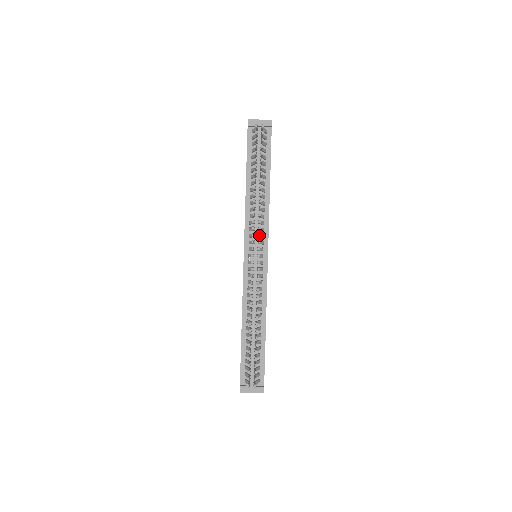
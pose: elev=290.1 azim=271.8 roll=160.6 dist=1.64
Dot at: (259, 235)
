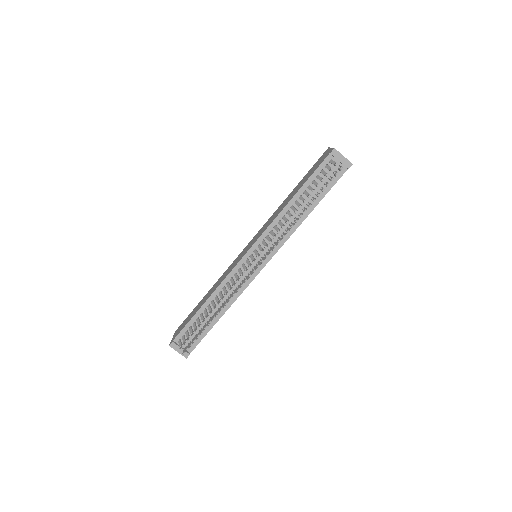
Dot at: (270, 251)
